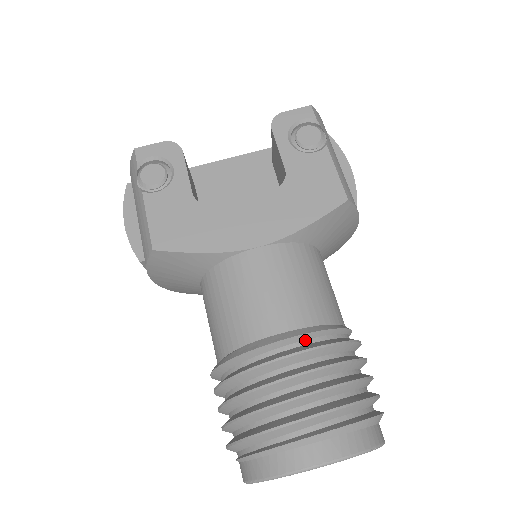
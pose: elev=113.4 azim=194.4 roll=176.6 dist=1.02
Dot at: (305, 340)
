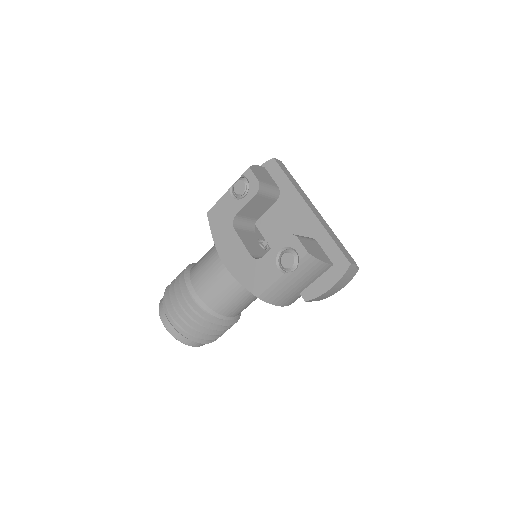
Dot at: (196, 300)
